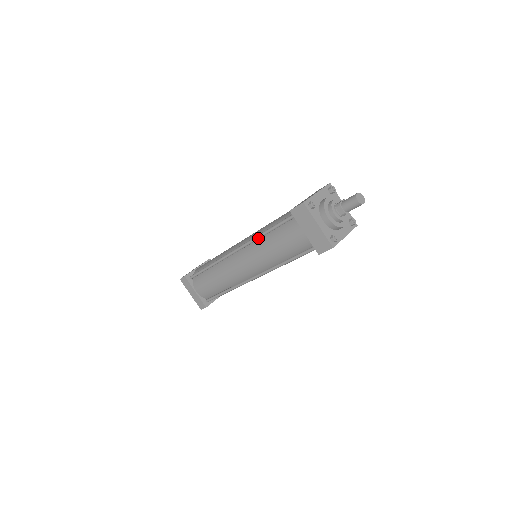
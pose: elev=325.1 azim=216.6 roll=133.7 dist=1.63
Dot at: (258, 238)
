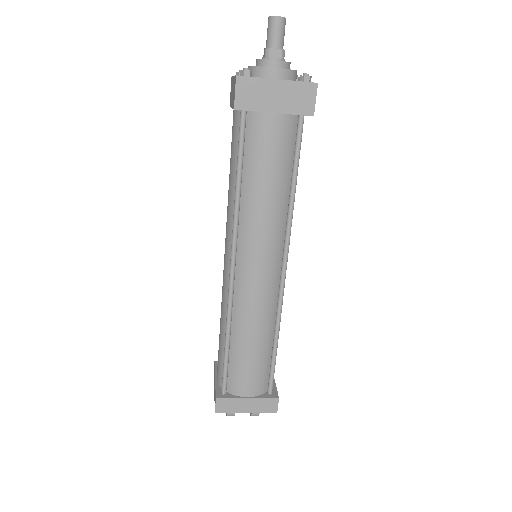
Dot at: (238, 208)
